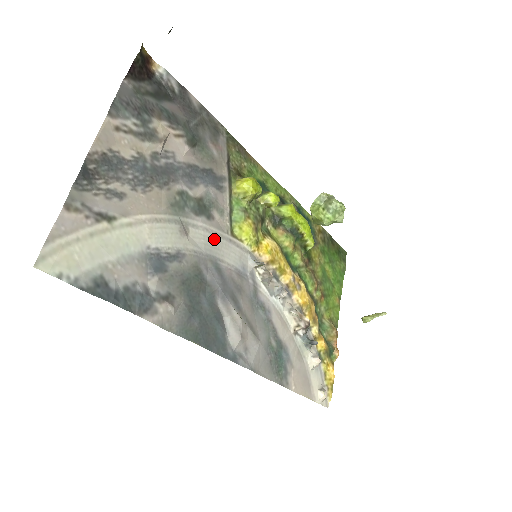
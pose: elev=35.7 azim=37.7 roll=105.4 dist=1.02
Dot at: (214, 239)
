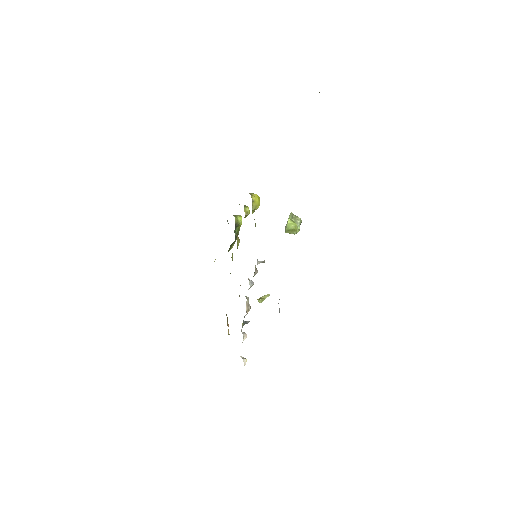
Dot at: occluded
